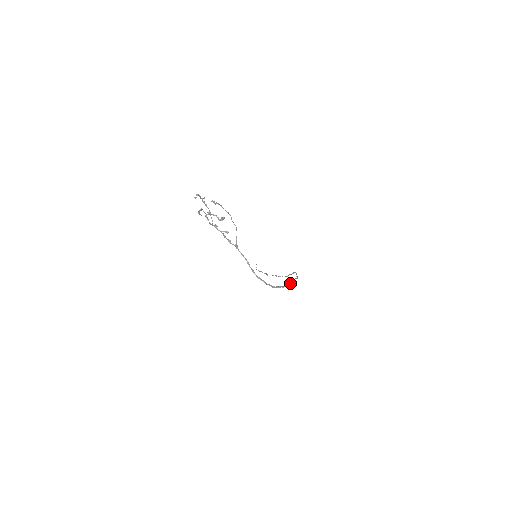
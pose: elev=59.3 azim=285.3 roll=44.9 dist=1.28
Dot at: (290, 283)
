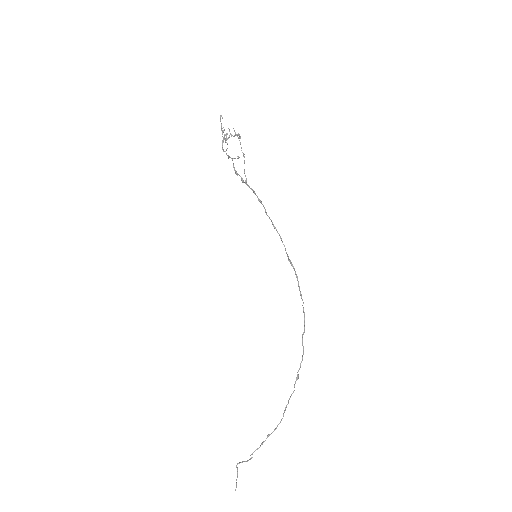
Dot at: (295, 271)
